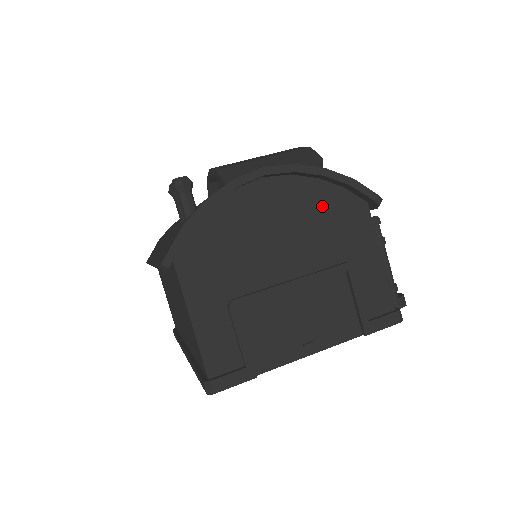
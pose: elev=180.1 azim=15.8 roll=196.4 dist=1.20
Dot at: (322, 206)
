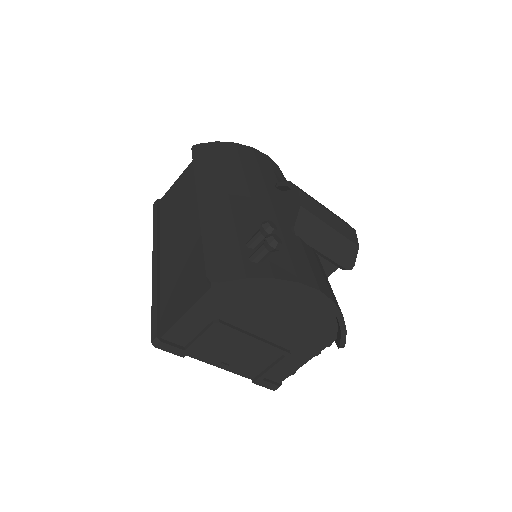
Dot at: (317, 322)
